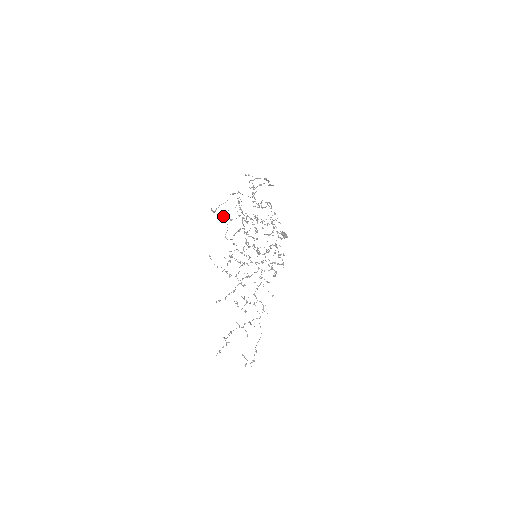
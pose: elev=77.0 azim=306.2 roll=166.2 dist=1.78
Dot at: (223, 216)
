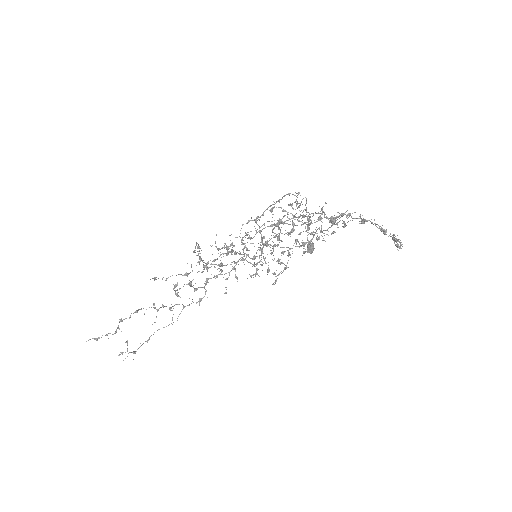
Dot at: occluded
